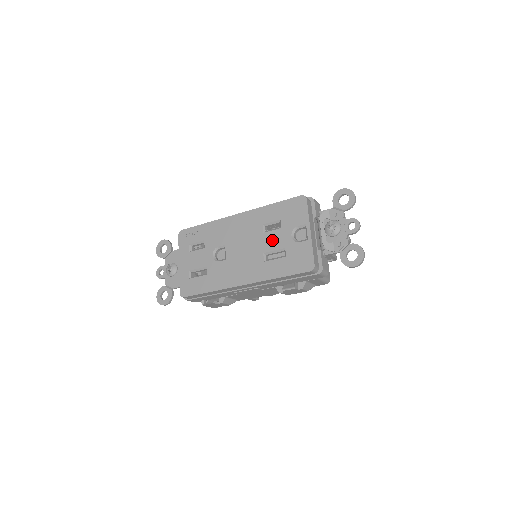
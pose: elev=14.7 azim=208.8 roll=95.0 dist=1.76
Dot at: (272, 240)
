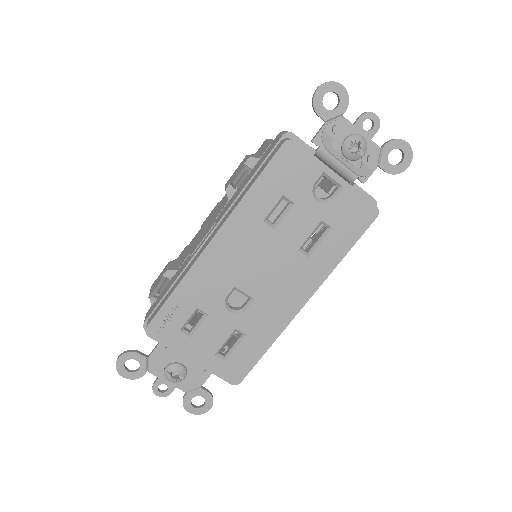
Dot at: (296, 227)
